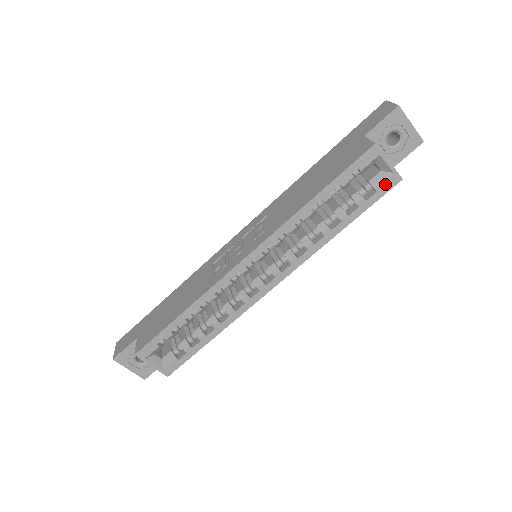
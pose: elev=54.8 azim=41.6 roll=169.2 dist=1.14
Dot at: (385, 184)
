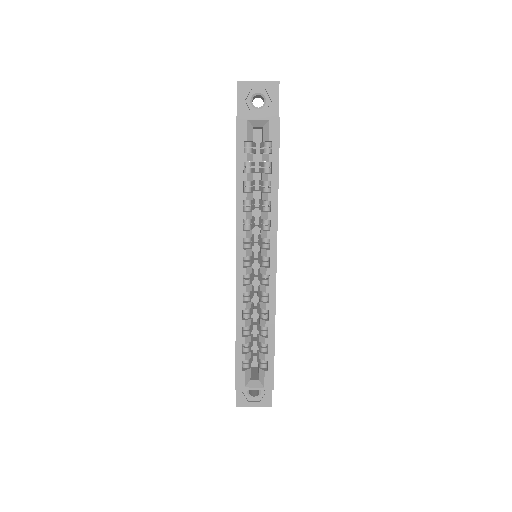
Dot at: (272, 132)
